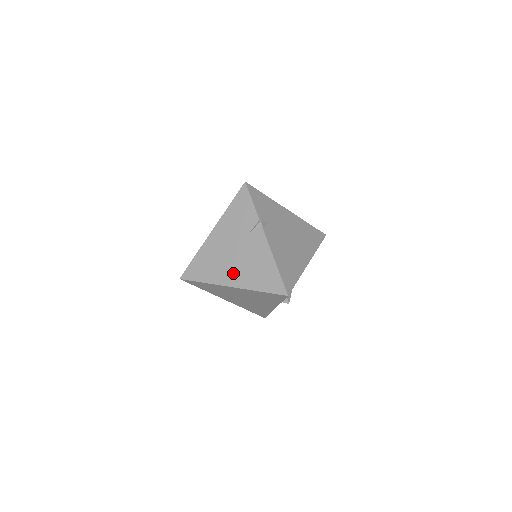
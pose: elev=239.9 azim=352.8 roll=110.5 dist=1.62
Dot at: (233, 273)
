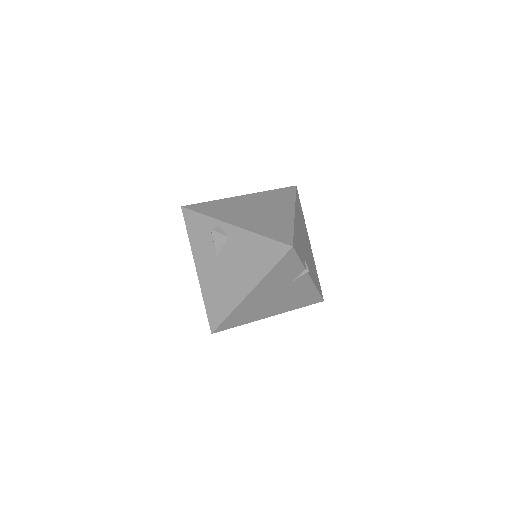
Dot at: (274, 309)
